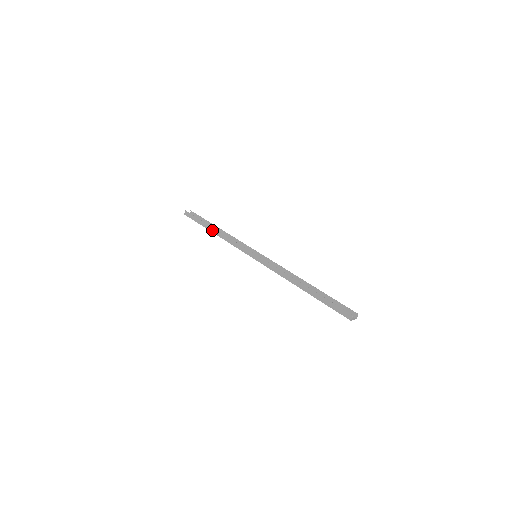
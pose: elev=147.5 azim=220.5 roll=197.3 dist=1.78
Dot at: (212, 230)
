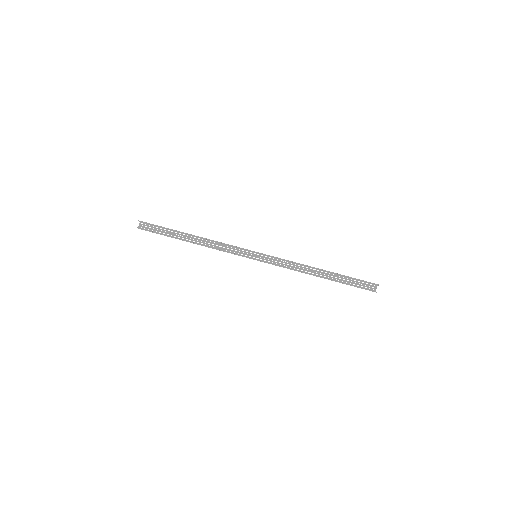
Dot at: occluded
